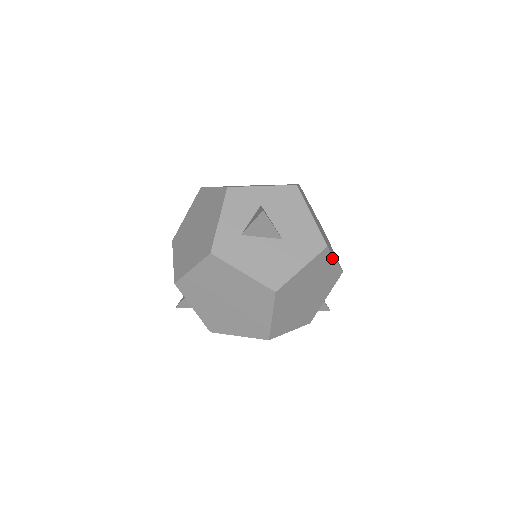
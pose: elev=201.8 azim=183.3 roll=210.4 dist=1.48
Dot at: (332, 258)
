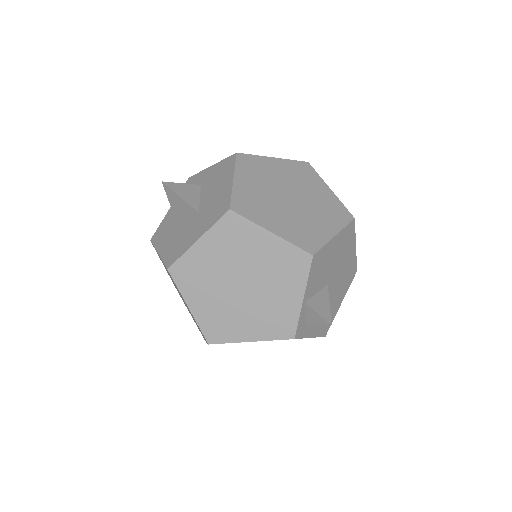
Dot at: (259, 229)
